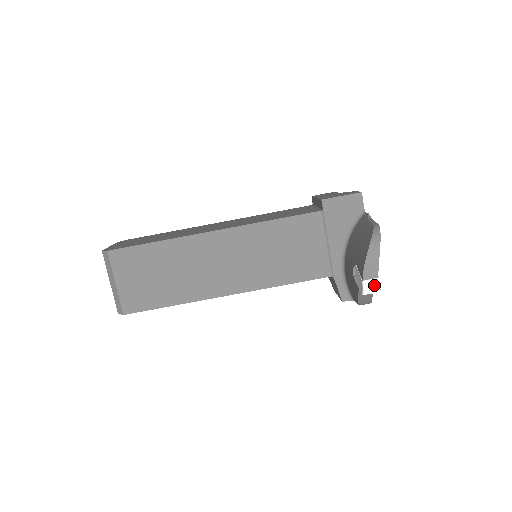
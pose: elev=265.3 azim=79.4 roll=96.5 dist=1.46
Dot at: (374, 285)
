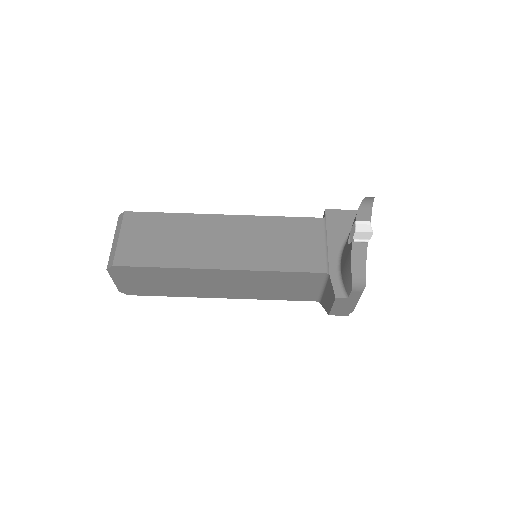
Dot at: (367, 226)
